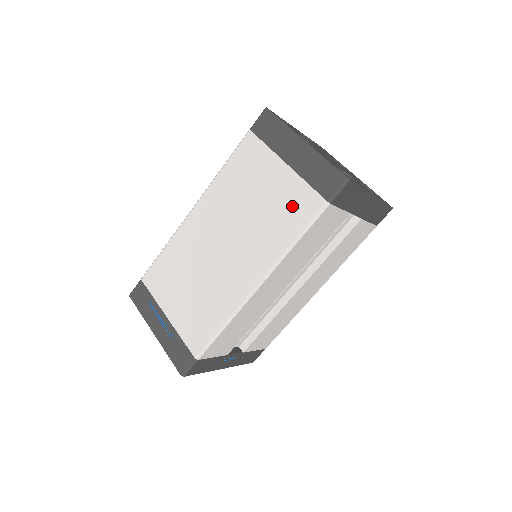
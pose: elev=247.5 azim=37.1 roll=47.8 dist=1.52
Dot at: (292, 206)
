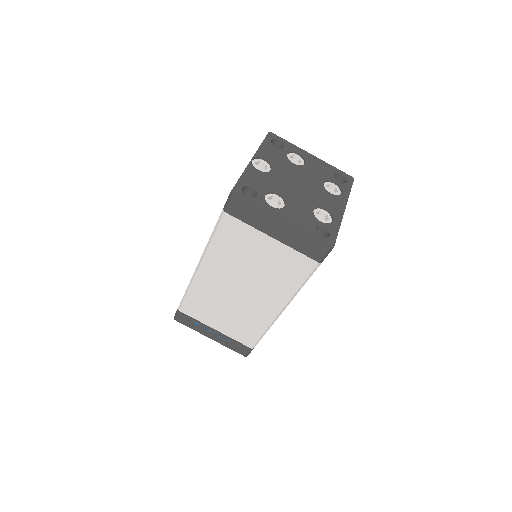
Dot at: (290, 266)
